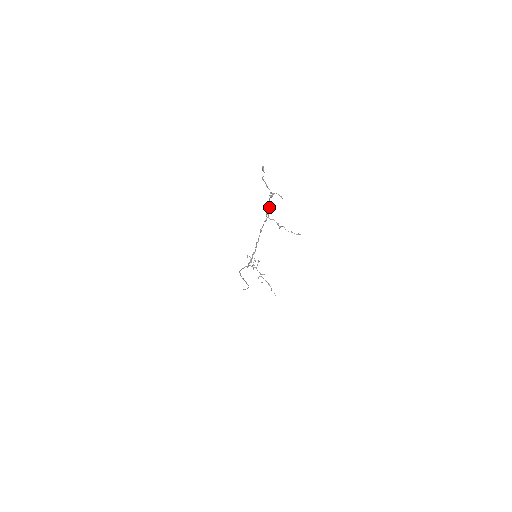
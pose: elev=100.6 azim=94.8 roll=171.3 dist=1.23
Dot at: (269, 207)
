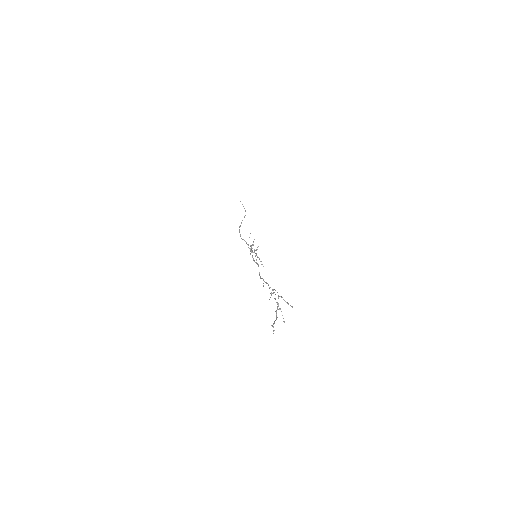
Dot at: occluded
